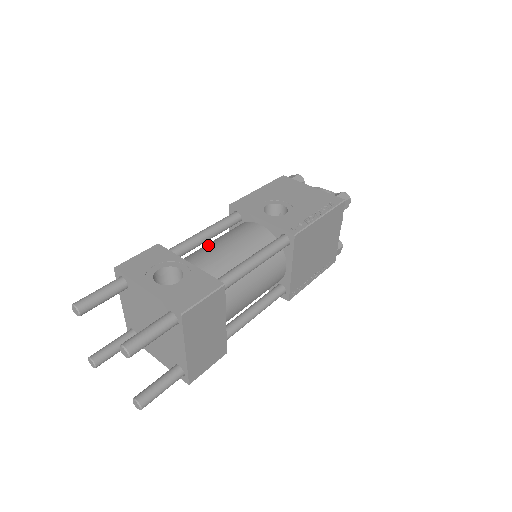
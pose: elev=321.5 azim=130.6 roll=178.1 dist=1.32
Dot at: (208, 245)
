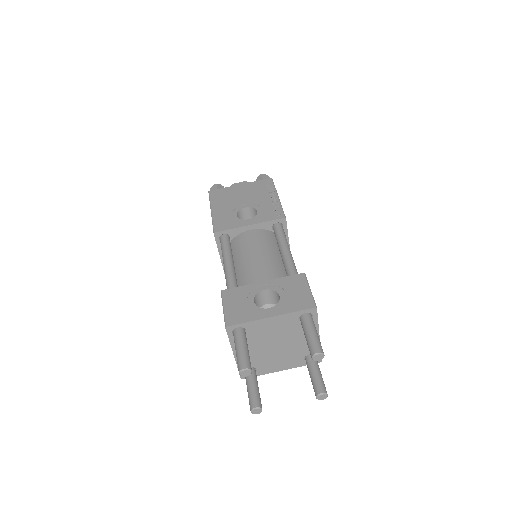
Dot at: (243, 267)
